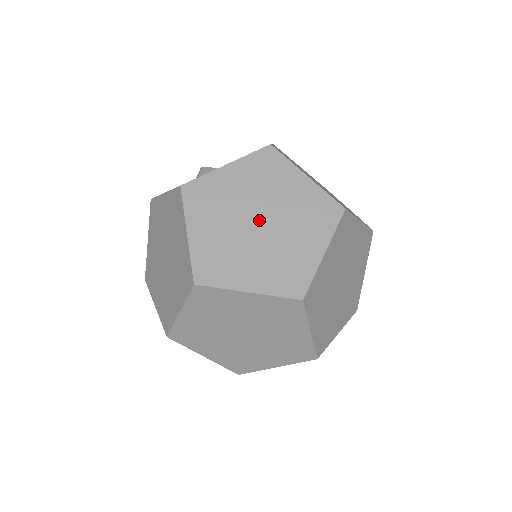
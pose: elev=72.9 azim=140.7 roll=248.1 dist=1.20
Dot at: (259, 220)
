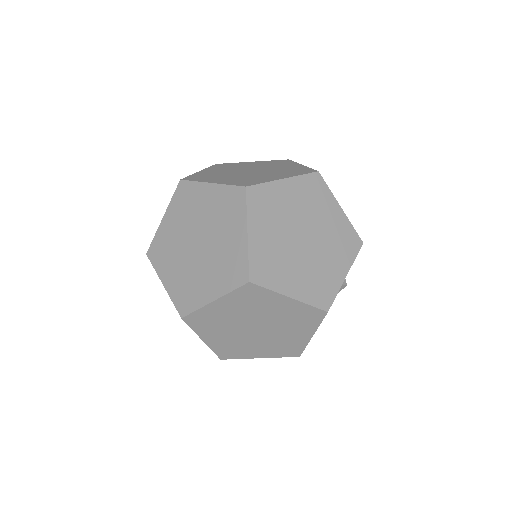
Dot at: (249, 171)
